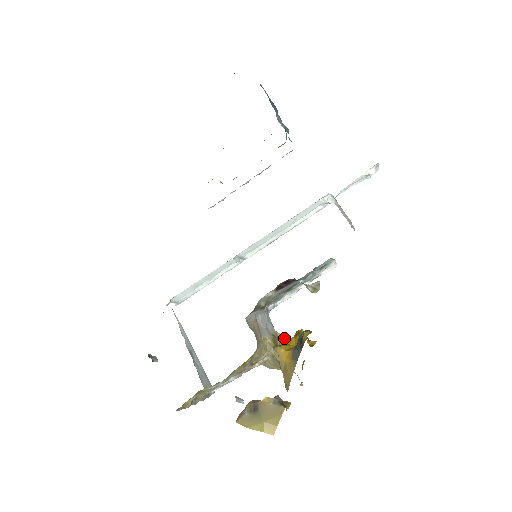
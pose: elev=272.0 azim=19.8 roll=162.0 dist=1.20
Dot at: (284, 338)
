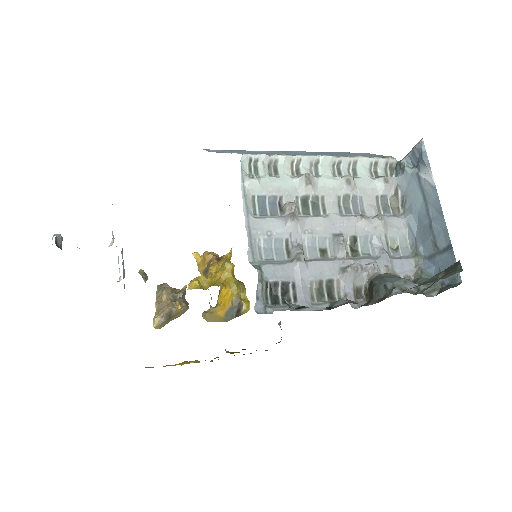
Dot at: (223, 288)
